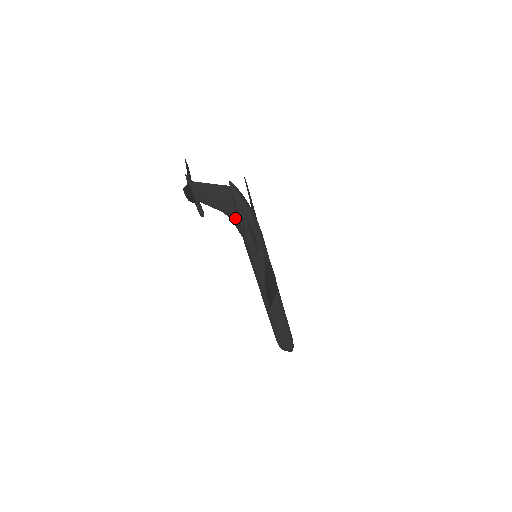
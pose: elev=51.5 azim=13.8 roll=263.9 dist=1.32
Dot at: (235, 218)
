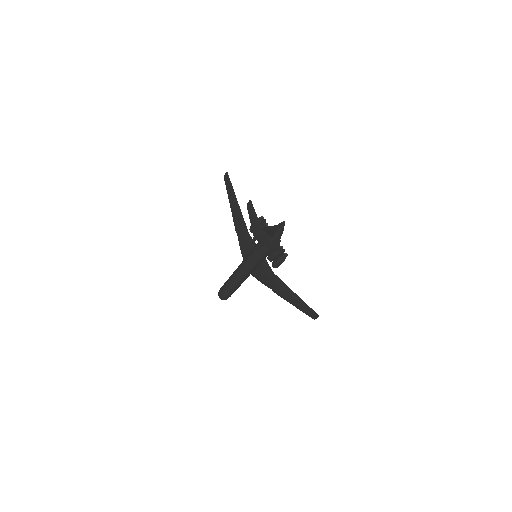
Dot at: occluded
